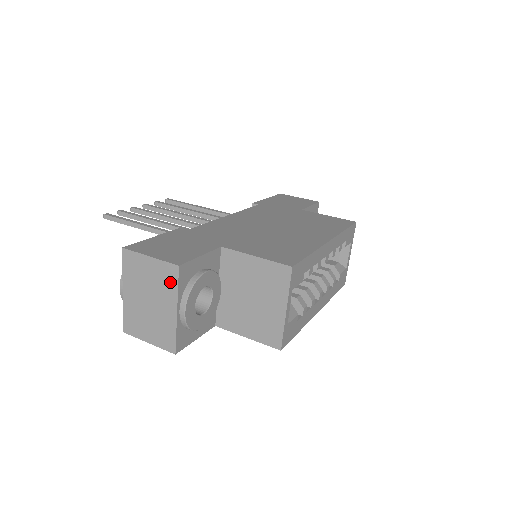
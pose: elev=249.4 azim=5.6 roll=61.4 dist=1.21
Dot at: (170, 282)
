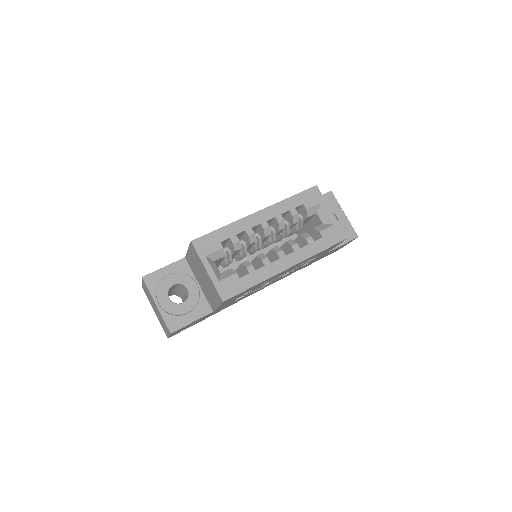
Dot at: (147, 289)
